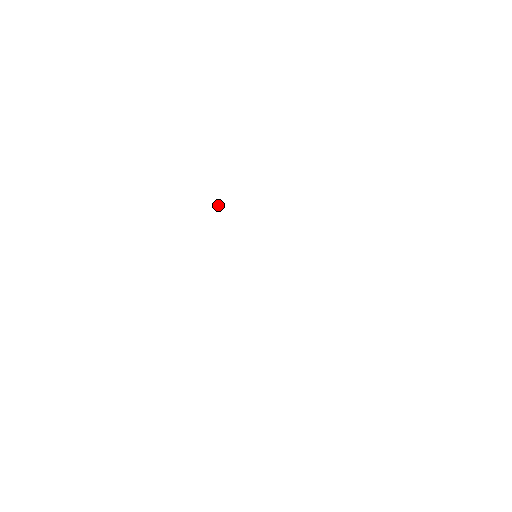
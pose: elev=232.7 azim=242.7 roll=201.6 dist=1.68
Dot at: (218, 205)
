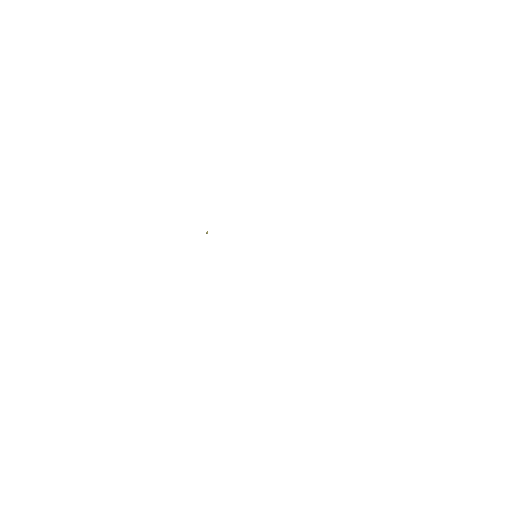
Dot at: (207, 232)
